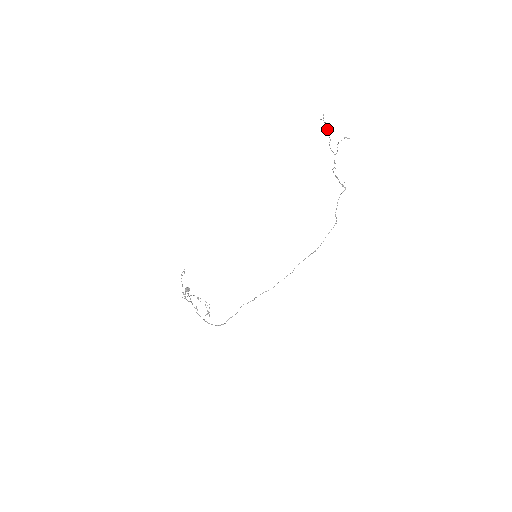
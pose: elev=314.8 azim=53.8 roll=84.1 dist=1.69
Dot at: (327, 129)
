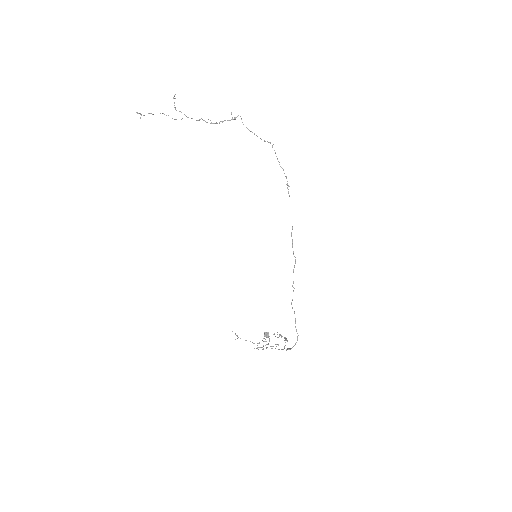
Dot at: occluded
